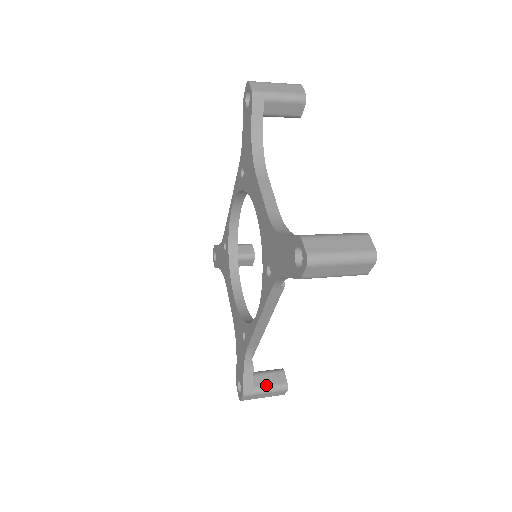
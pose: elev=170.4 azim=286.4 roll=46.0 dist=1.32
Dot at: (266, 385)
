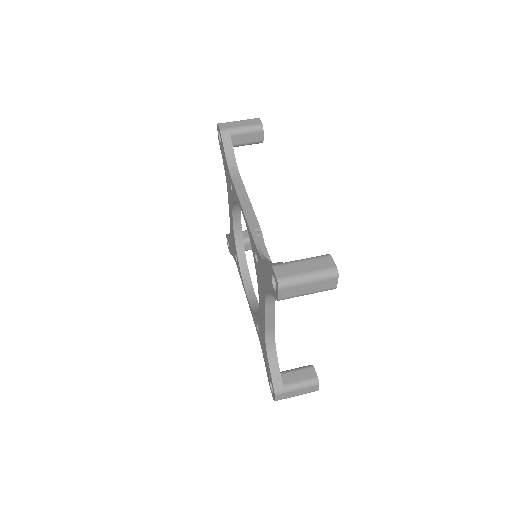
Dot at: (248, 249)
